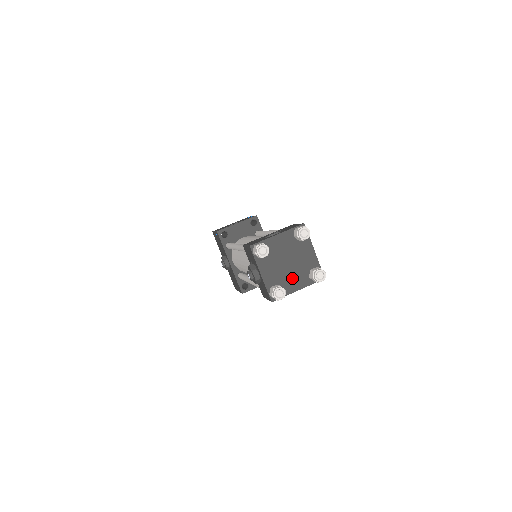
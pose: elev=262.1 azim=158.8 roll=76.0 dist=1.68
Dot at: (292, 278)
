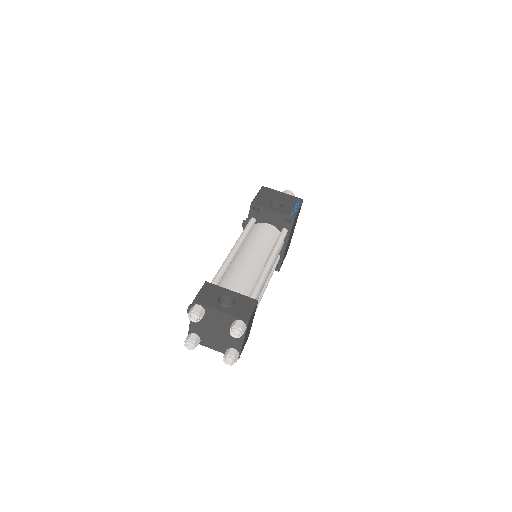
Dot at: (213, 340)
